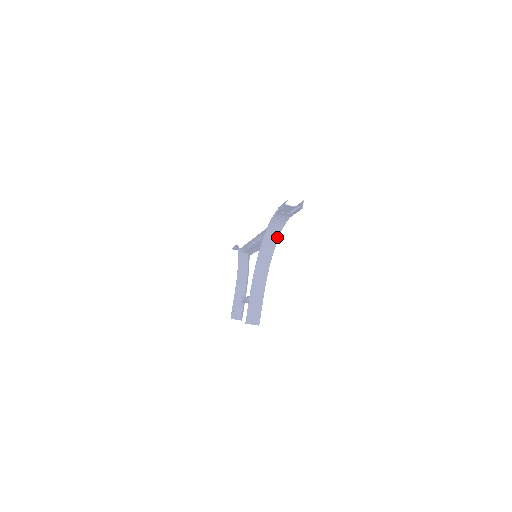
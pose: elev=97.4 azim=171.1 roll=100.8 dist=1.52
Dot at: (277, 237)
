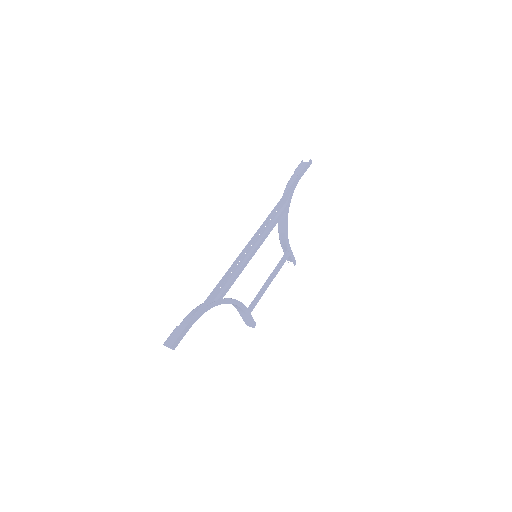
Dot at: (215, 305)
